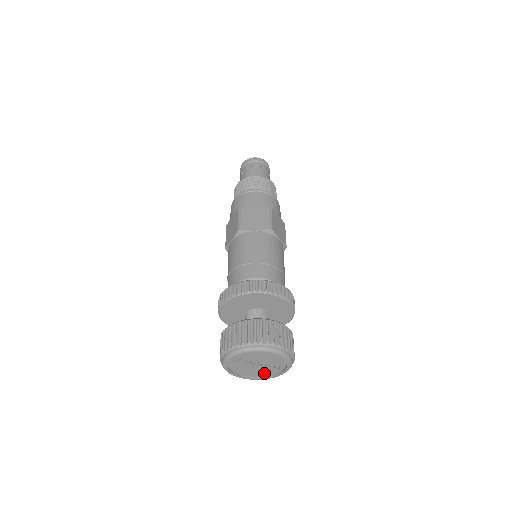
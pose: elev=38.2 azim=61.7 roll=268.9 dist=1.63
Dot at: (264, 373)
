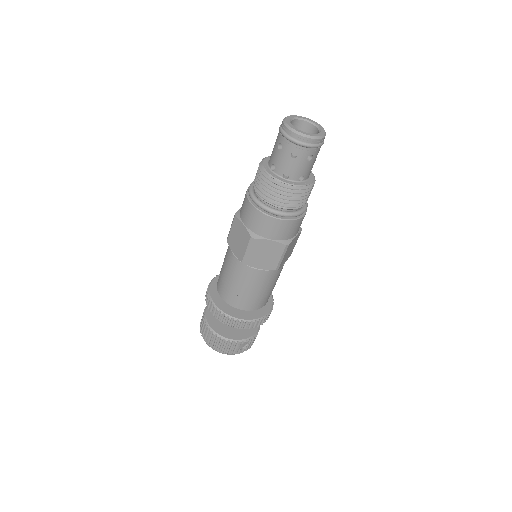
Dot at: occluded
